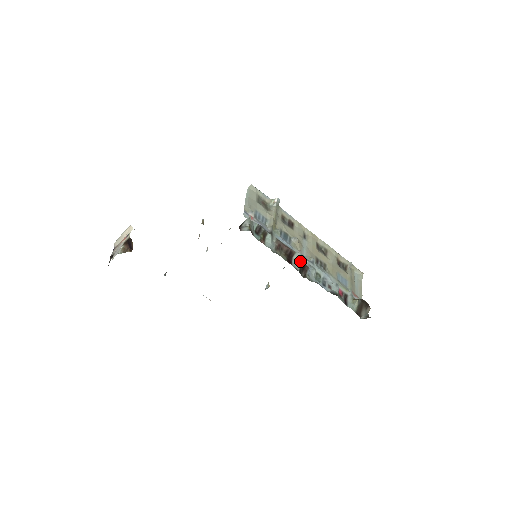
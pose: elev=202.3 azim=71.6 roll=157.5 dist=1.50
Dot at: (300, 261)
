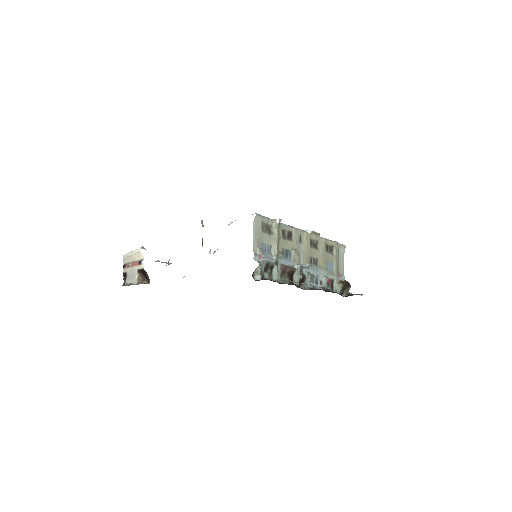
Dot at: (299, 275)
